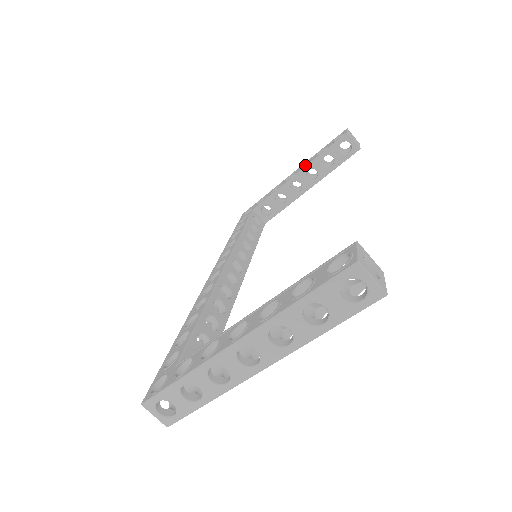
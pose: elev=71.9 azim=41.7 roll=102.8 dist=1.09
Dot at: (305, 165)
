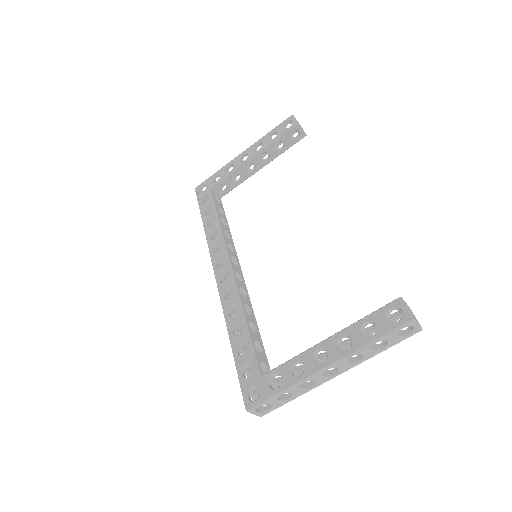
Dot at: (255, 146)
